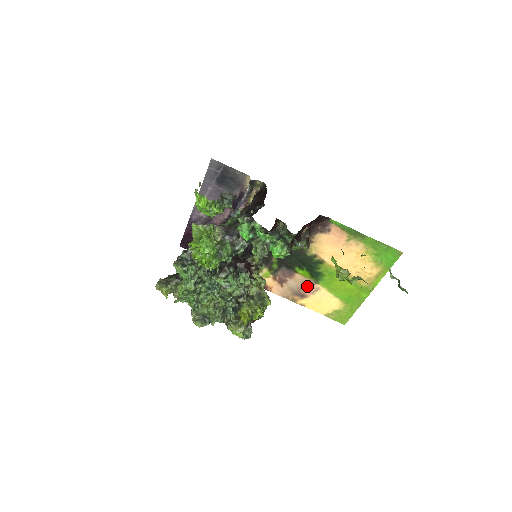
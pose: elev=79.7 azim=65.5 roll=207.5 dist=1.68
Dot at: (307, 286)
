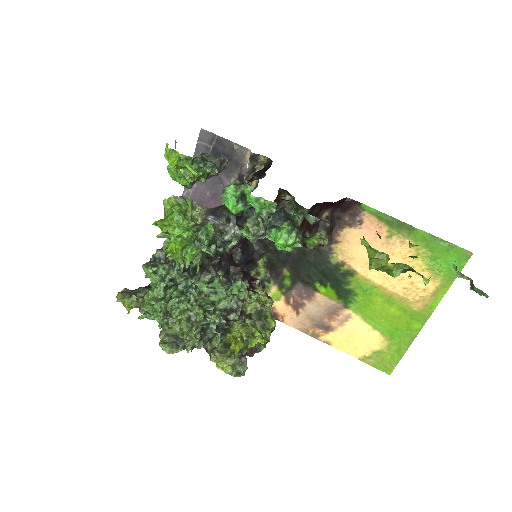
Dot at: (333, 312)
